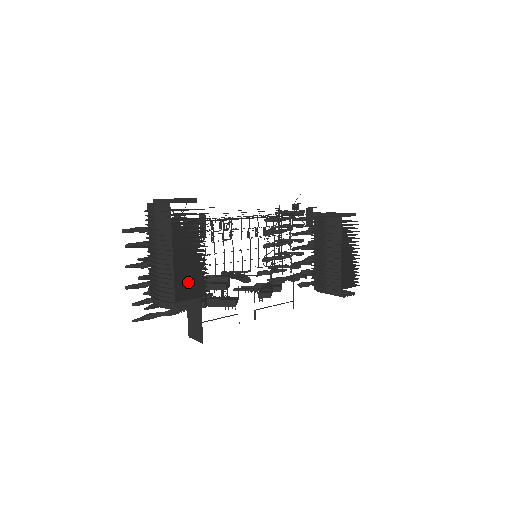
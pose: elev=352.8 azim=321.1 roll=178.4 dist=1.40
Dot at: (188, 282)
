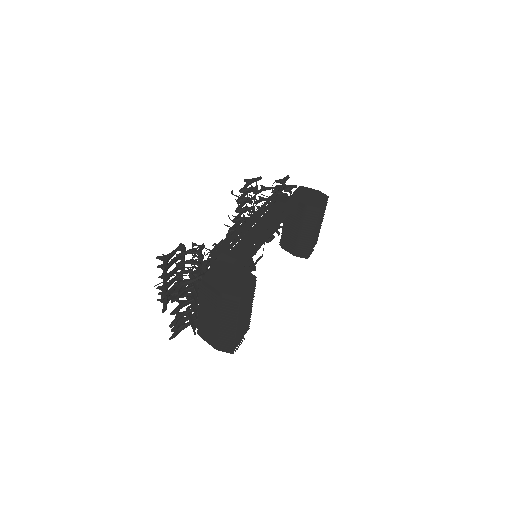
Dot at: occluded
